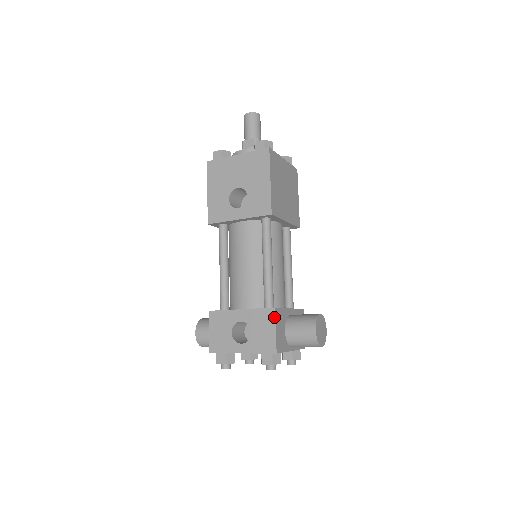
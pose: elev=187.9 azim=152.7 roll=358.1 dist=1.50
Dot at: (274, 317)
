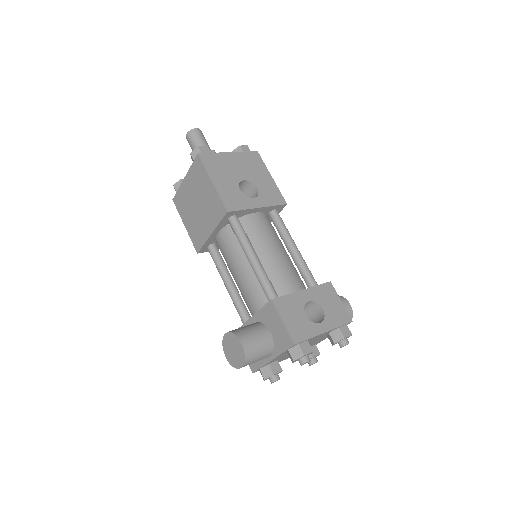
Dot at: (334, 289)
